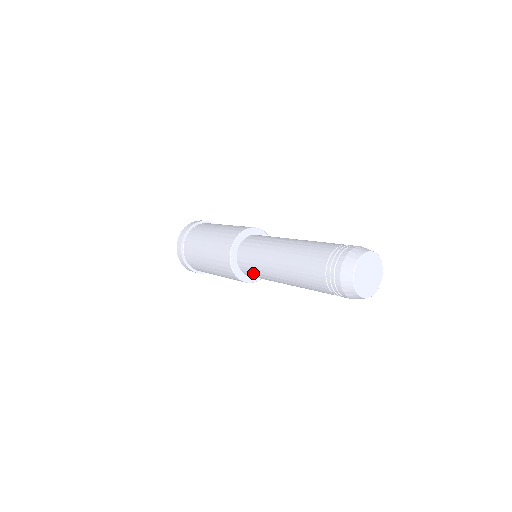
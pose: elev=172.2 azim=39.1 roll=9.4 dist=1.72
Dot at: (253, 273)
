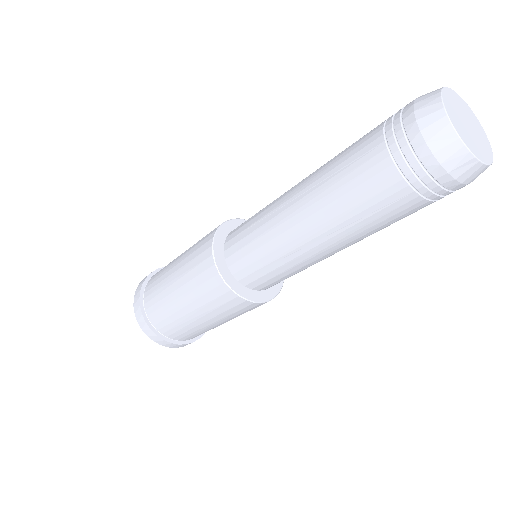
Dot at: (244, 232)
